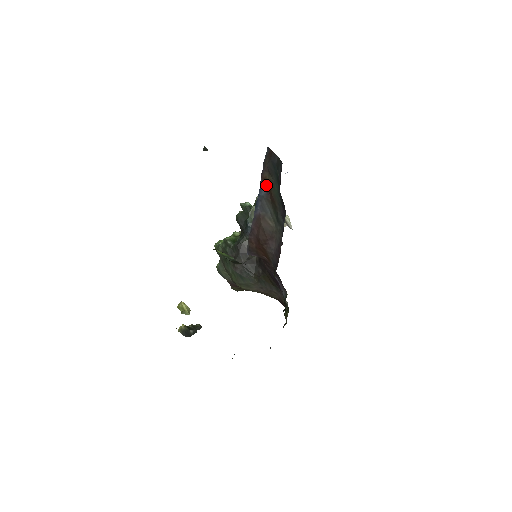
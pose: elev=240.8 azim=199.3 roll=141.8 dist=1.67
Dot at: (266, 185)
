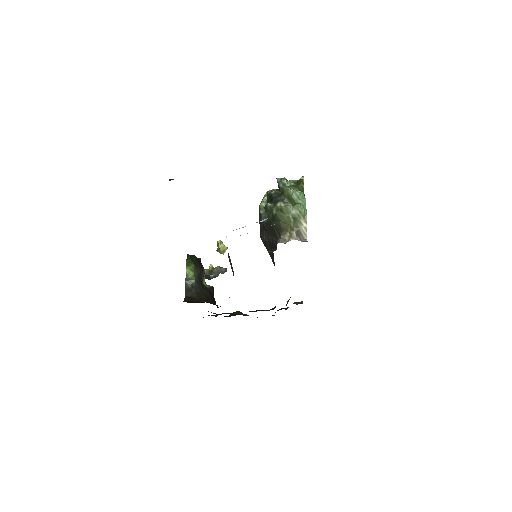
Dot at: occluded
